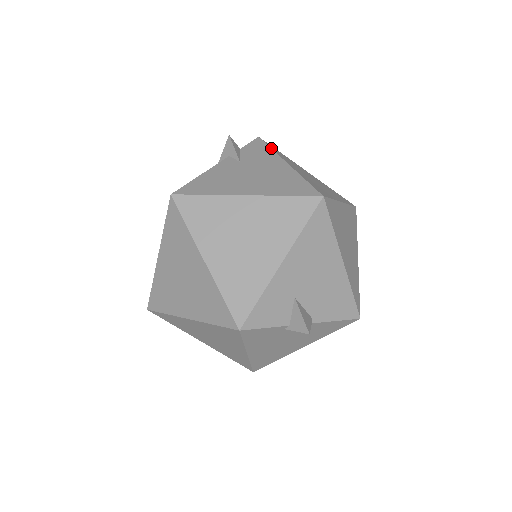
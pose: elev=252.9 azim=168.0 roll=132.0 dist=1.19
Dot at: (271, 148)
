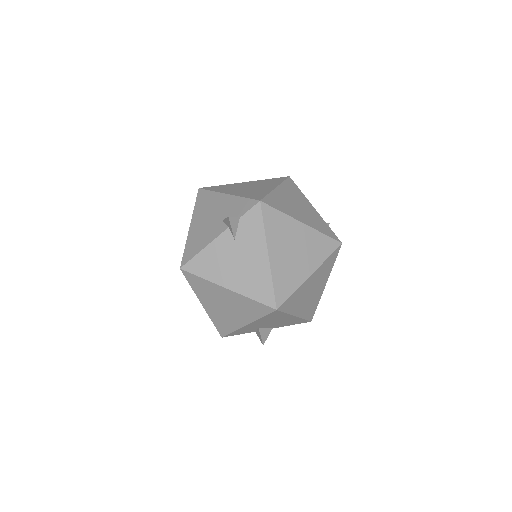
Dot at: (264, 226)
